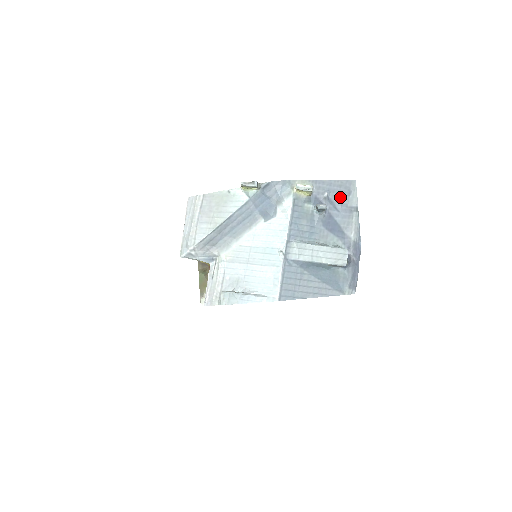
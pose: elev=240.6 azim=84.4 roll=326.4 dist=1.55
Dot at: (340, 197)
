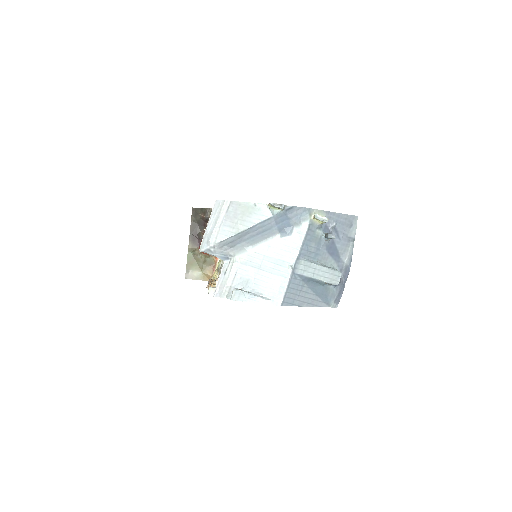
Dot at: (343, 228)
